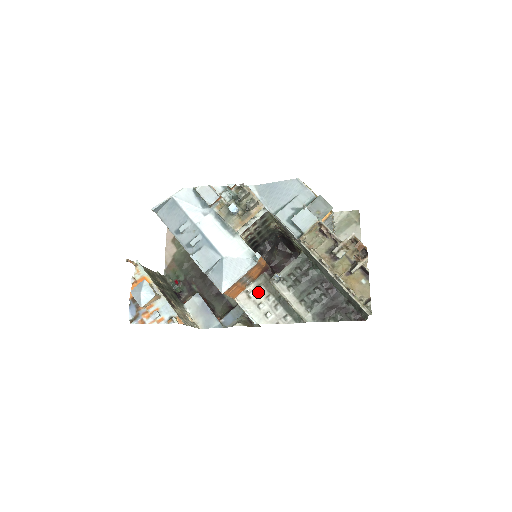
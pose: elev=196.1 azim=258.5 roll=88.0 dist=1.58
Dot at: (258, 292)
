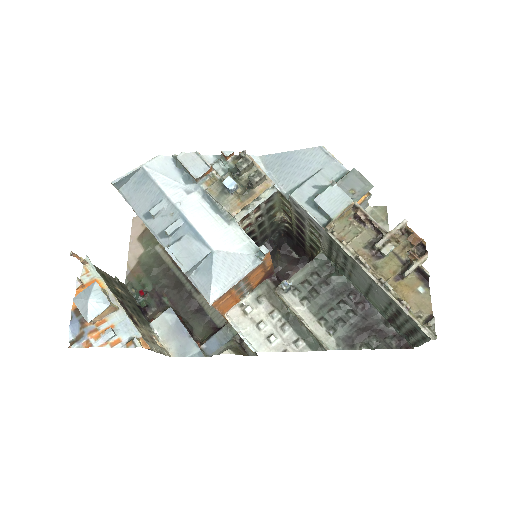
Dot at: (257, 306)
